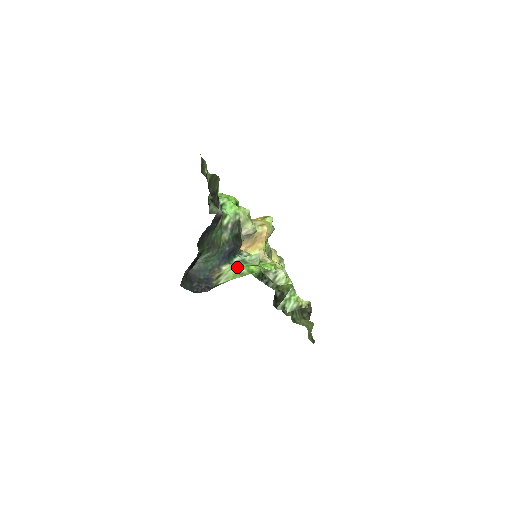
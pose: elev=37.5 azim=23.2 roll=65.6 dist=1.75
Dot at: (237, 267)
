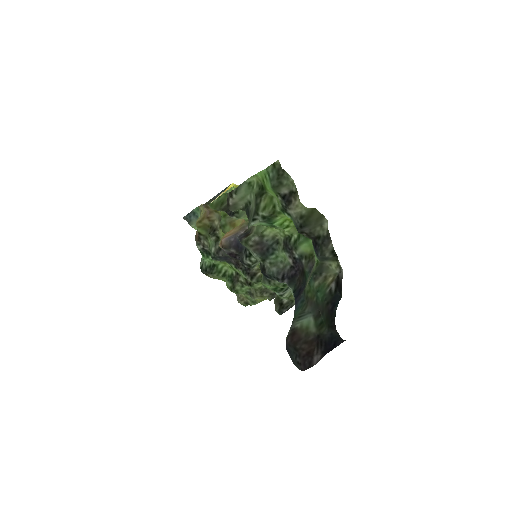
Dot at: occluded
